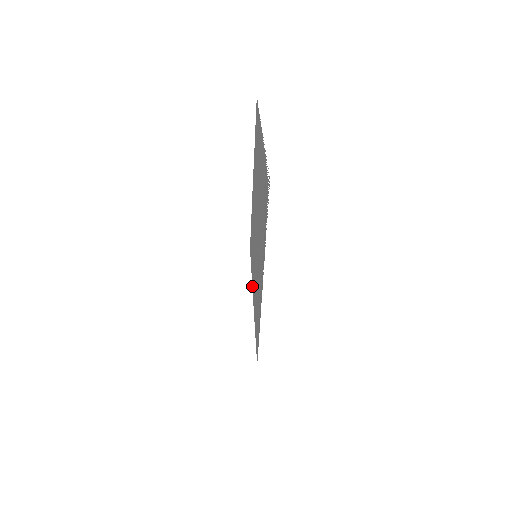
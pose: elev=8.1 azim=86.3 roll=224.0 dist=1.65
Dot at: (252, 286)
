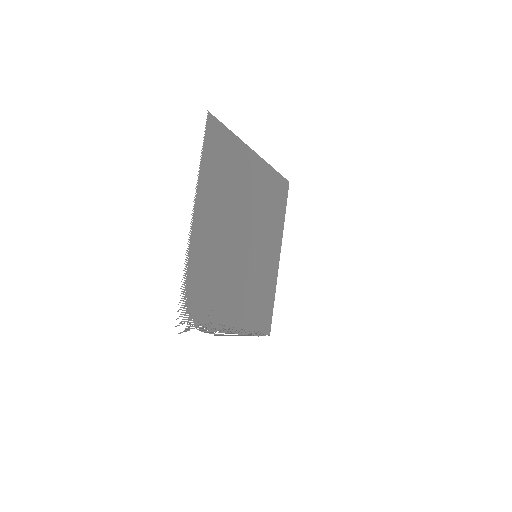
Dot at: (280, 243)
